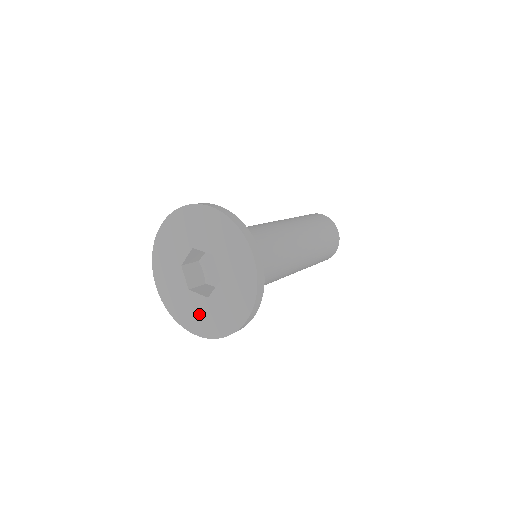
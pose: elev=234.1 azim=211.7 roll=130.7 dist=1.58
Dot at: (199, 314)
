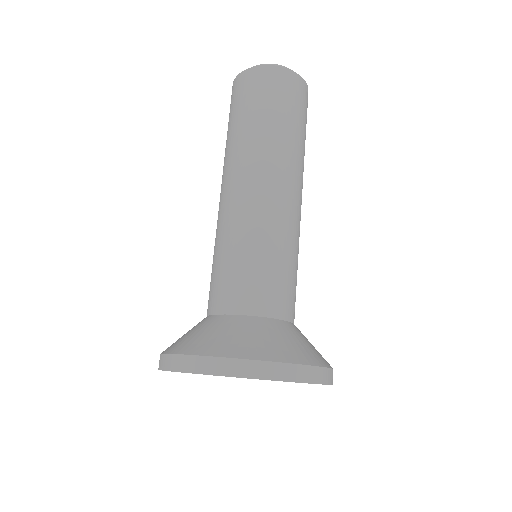
Dot at: occluded
